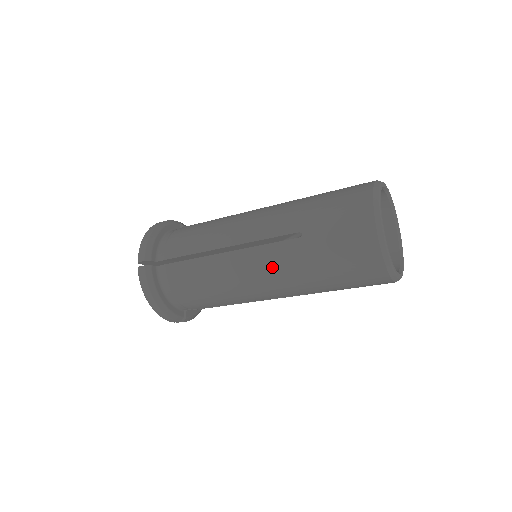
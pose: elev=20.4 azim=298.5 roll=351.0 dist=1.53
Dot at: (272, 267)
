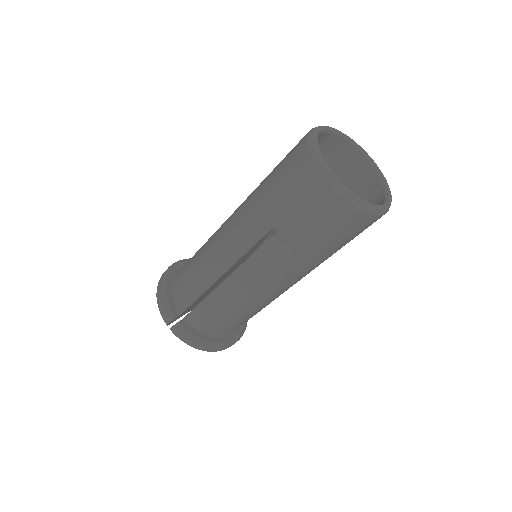
Dot at: (271, 269)
